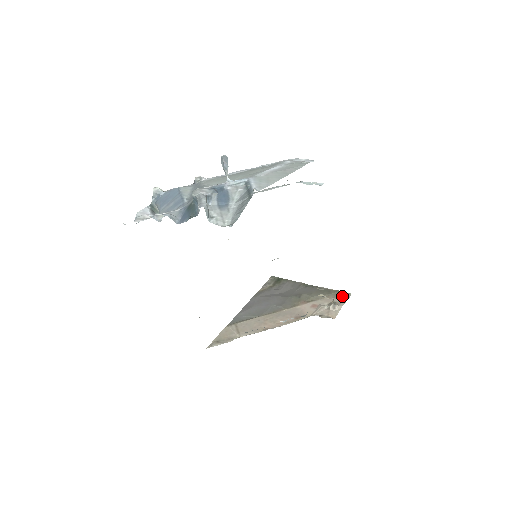
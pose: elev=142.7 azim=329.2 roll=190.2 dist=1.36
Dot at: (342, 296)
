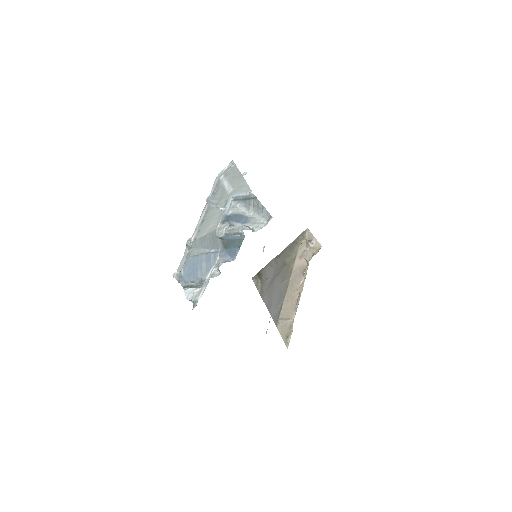
Dot at: (305, 235)
